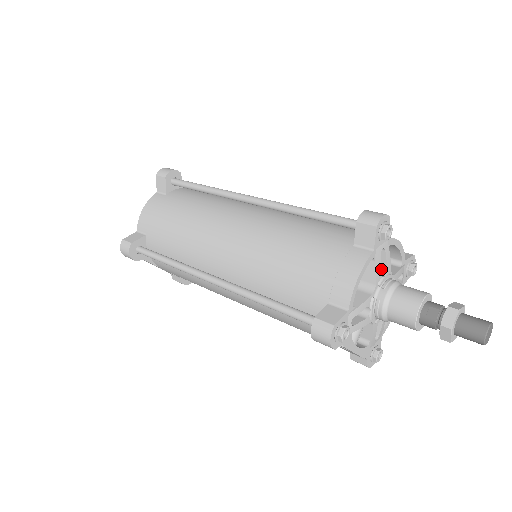
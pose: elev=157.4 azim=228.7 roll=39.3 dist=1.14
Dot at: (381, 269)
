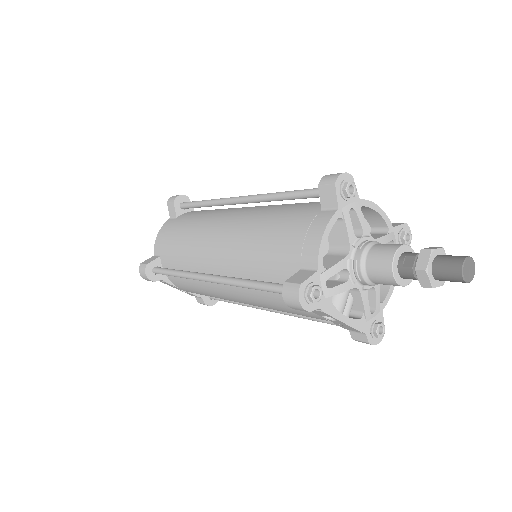
Dot at: (358, 232)
